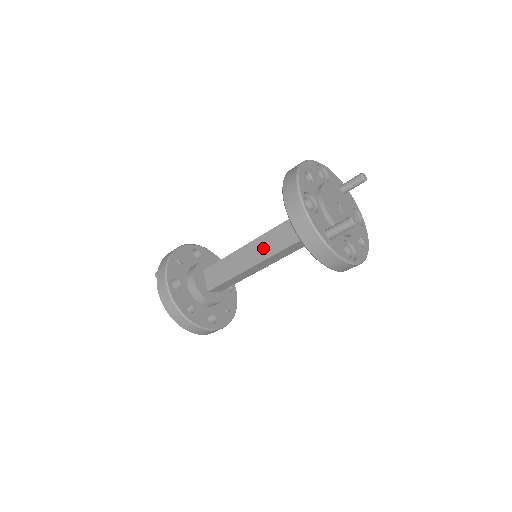
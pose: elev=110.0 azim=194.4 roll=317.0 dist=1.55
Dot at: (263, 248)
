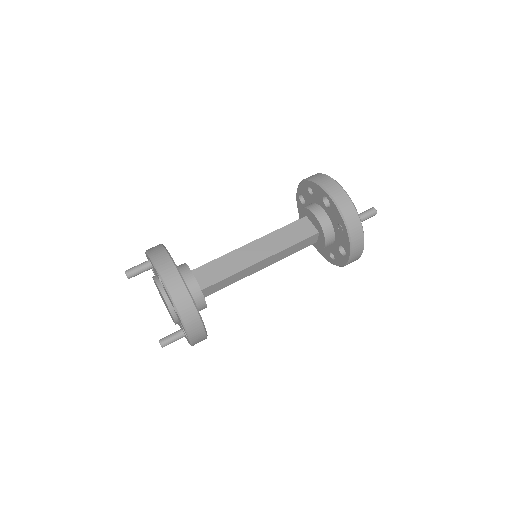
Dot at: (272, 244)
